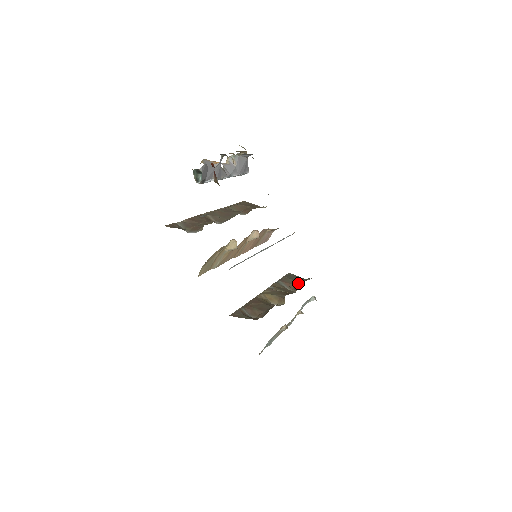
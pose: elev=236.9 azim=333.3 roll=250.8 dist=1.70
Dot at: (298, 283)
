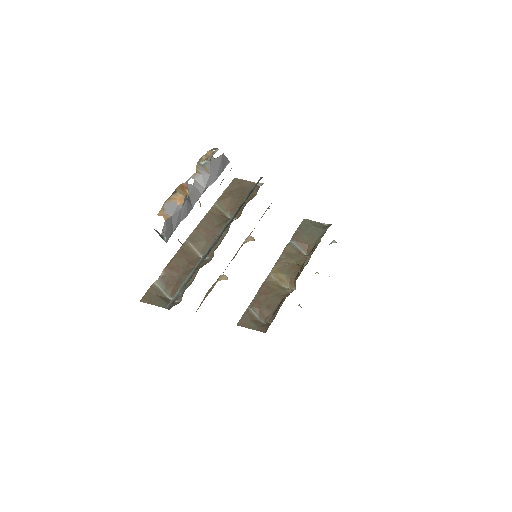
Dot at: (313, 242)
